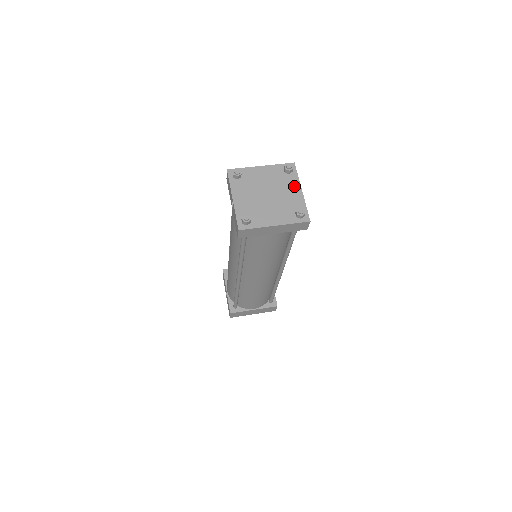
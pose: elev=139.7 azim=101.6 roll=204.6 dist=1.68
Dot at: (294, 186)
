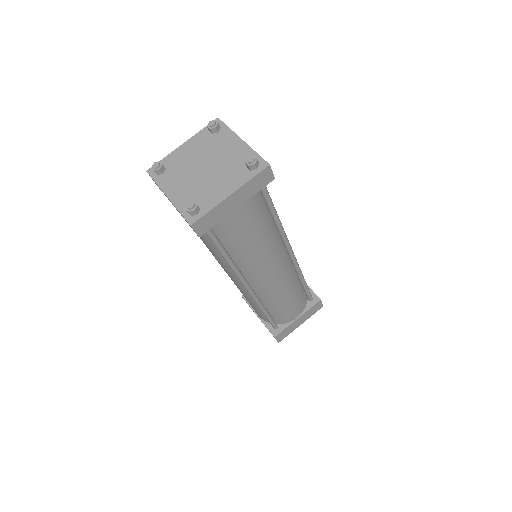
Dot at: (230, 141)
